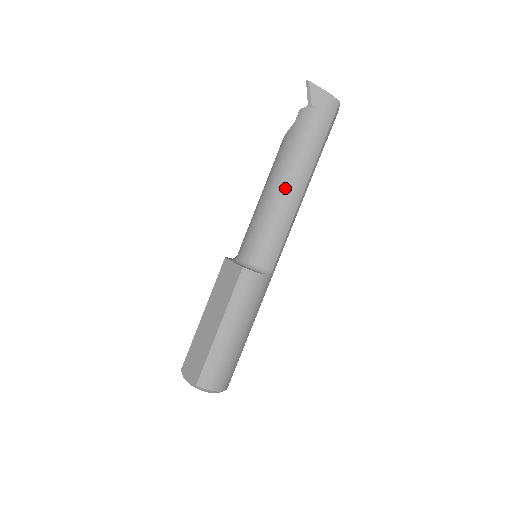
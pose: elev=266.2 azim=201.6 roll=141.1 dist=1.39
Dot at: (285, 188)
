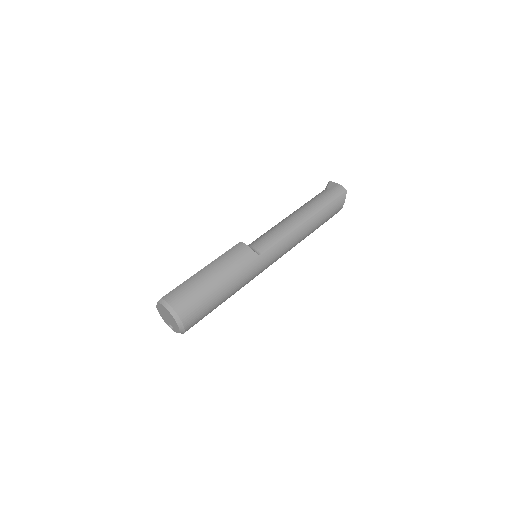
Dot at: (292, 217)
